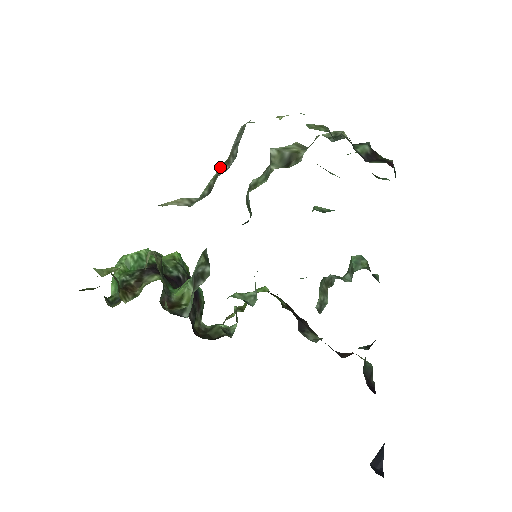
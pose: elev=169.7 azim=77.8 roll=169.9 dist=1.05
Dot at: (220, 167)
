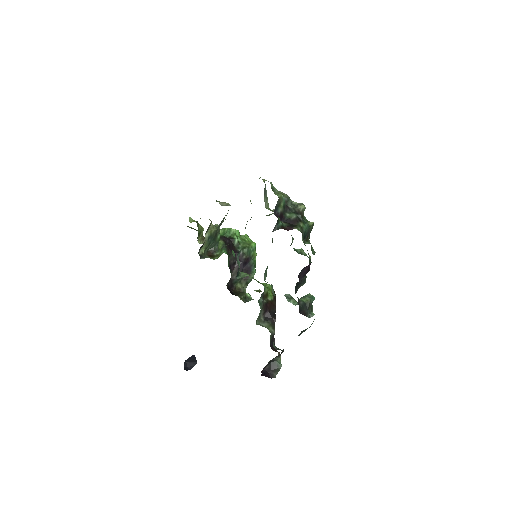
Dot at: occluded
